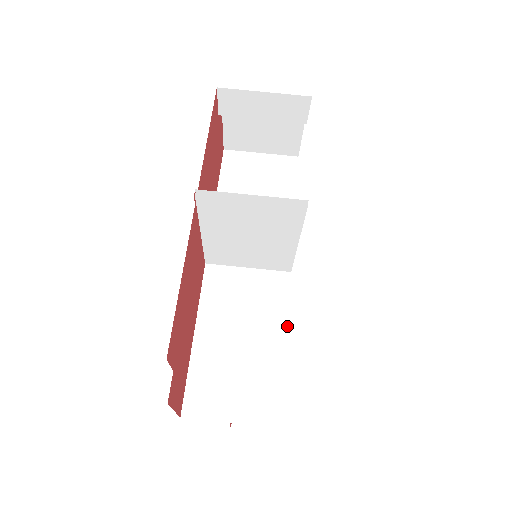
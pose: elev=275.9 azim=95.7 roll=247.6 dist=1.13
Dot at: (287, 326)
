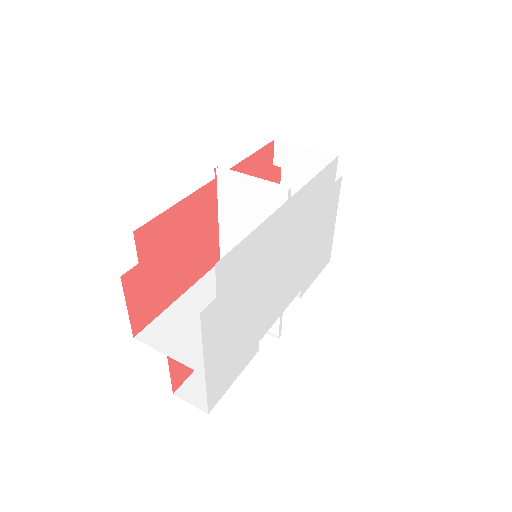
Dot at: (257, 315)
